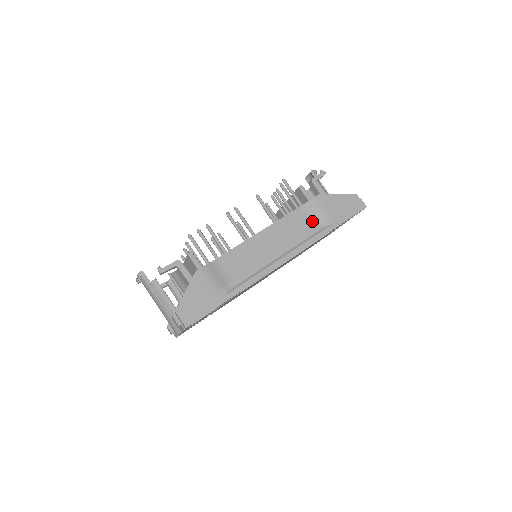
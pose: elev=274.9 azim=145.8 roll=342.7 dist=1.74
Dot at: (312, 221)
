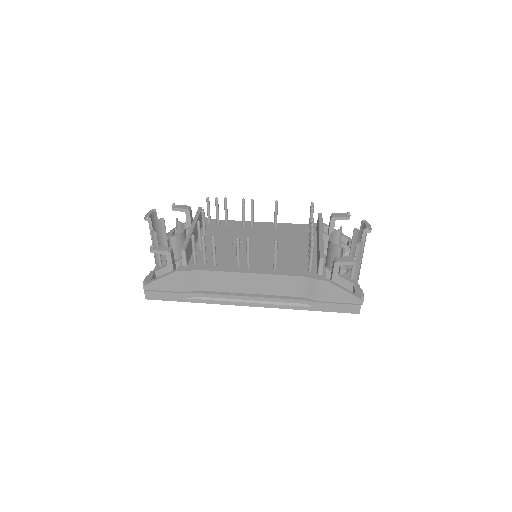
Dot at: (303, 292)
